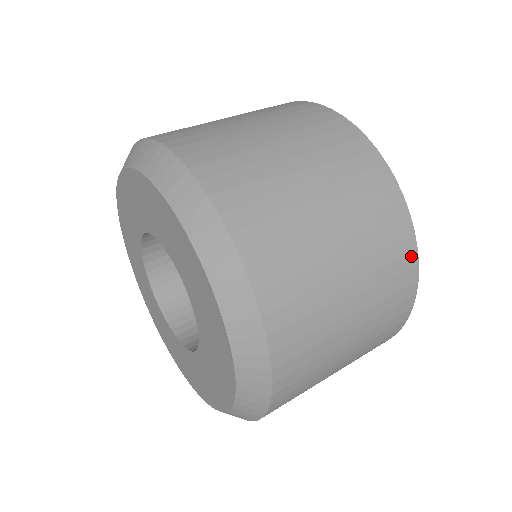
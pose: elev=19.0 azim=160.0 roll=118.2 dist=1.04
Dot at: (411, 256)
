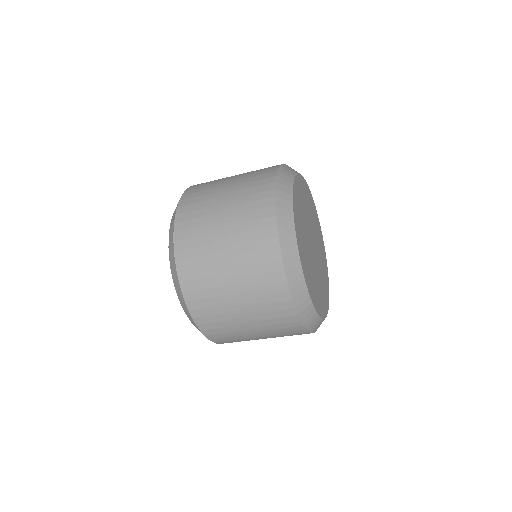
Dot at: (296, 323)
